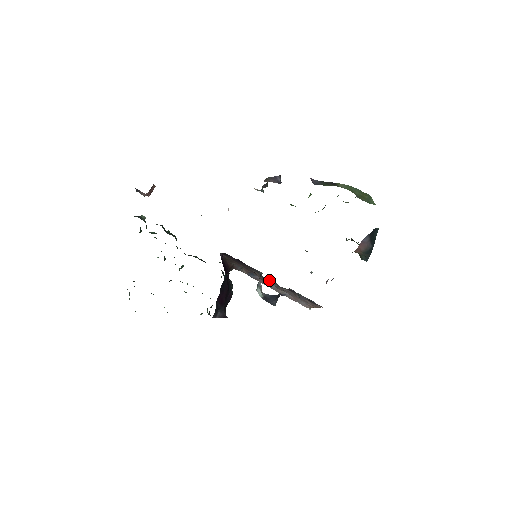
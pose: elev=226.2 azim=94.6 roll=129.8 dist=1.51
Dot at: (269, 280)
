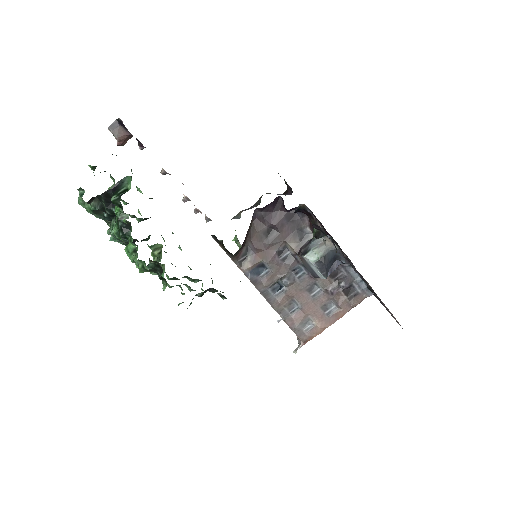
Dot at: (294, 268)
